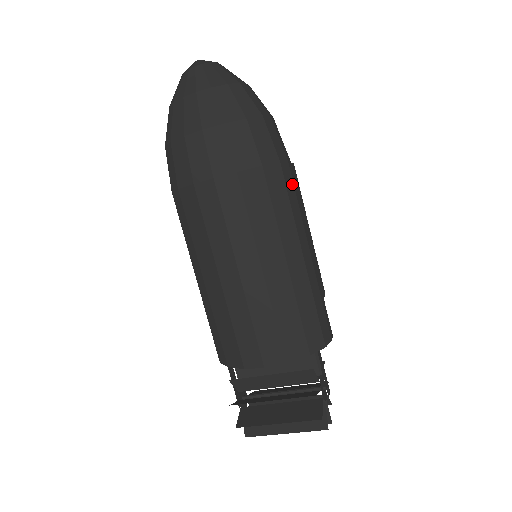
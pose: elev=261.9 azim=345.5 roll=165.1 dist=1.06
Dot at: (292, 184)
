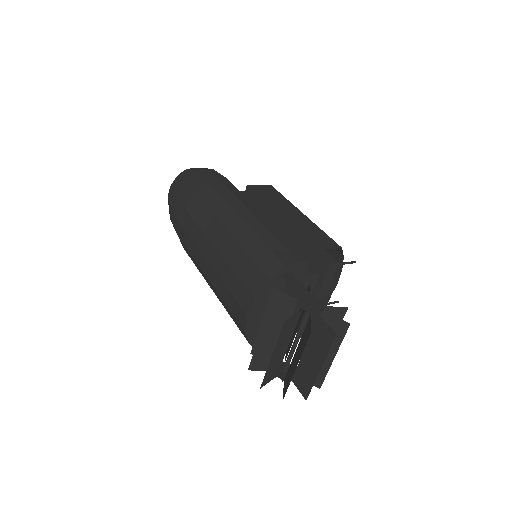
Dot at: (225, 188)
